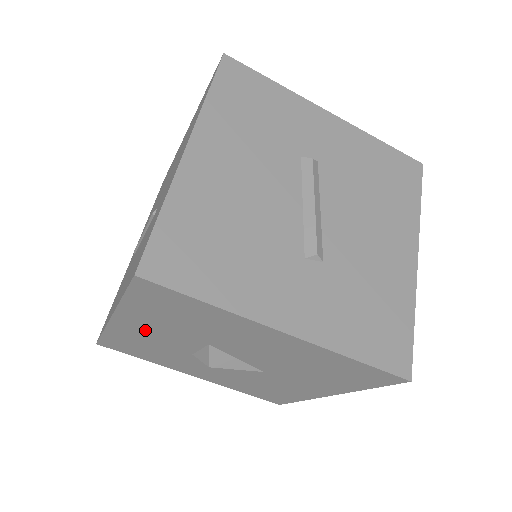
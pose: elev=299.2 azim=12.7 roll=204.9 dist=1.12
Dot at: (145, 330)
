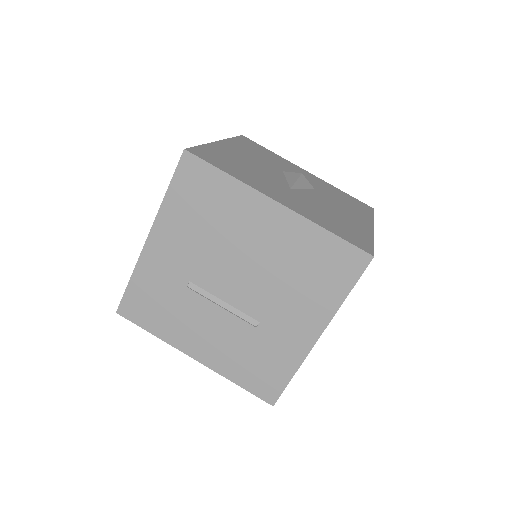
Dot at: occluded
